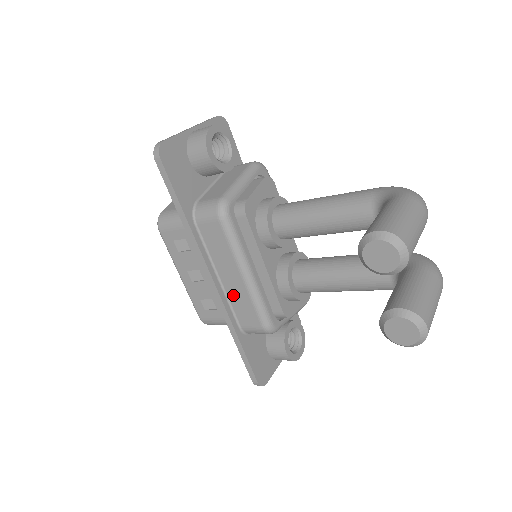
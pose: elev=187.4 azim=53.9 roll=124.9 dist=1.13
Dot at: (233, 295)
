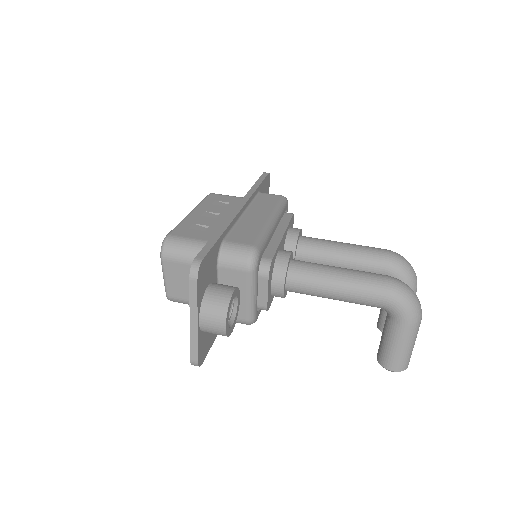
Dot at: occluded
